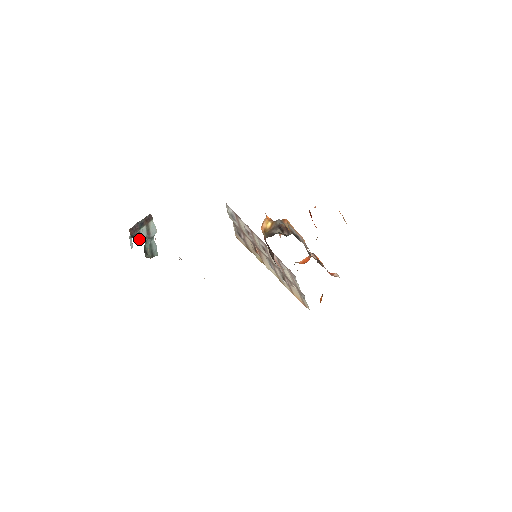
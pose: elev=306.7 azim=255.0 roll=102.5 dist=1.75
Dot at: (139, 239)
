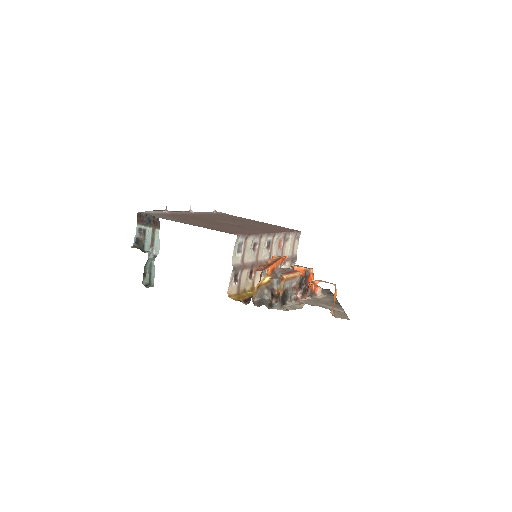
Dot at: (143, 242)
